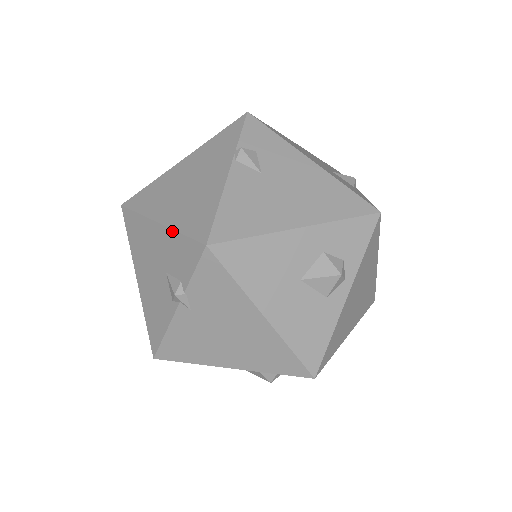
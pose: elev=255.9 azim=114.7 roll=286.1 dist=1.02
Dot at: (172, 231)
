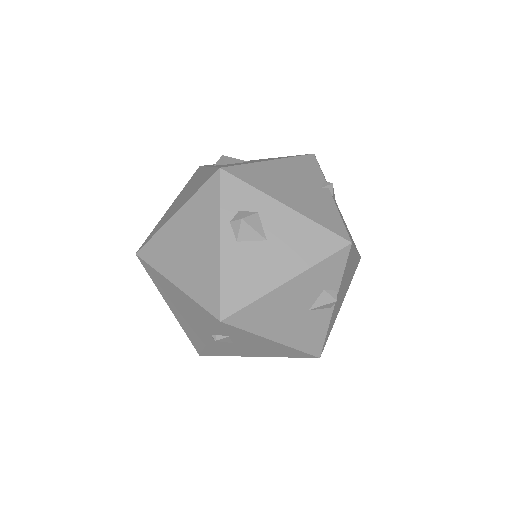
Dot at: (180, 323)
